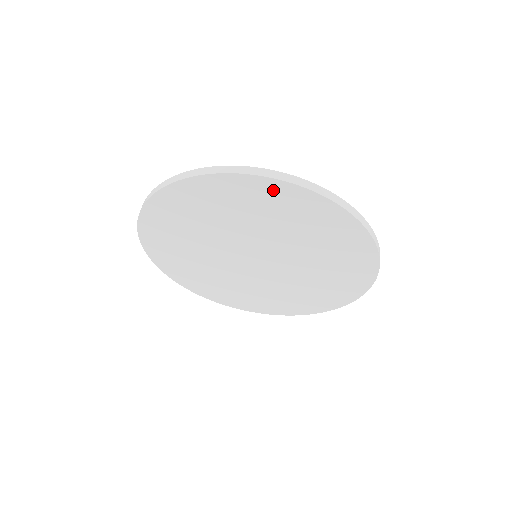
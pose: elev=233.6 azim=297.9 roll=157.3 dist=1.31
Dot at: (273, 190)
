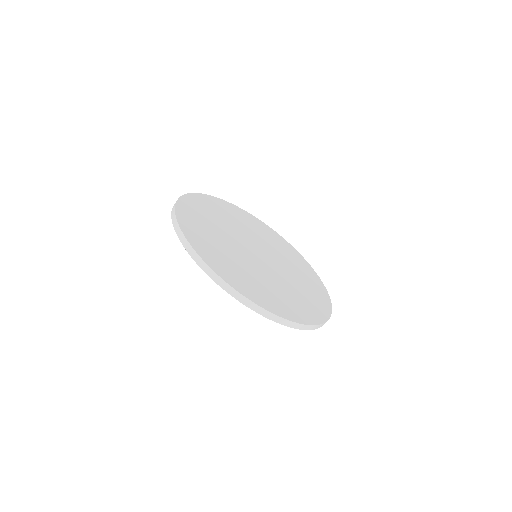
Dot at: occluded
